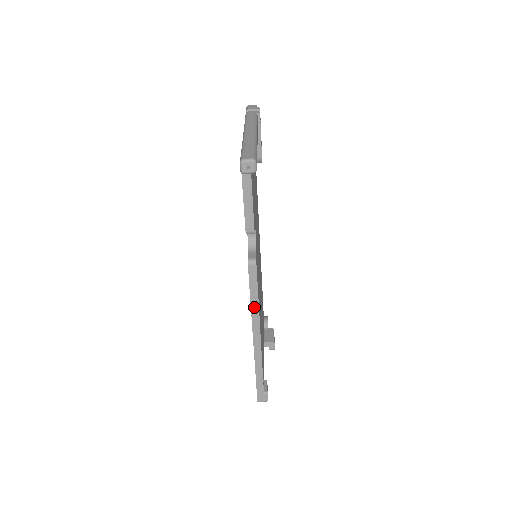
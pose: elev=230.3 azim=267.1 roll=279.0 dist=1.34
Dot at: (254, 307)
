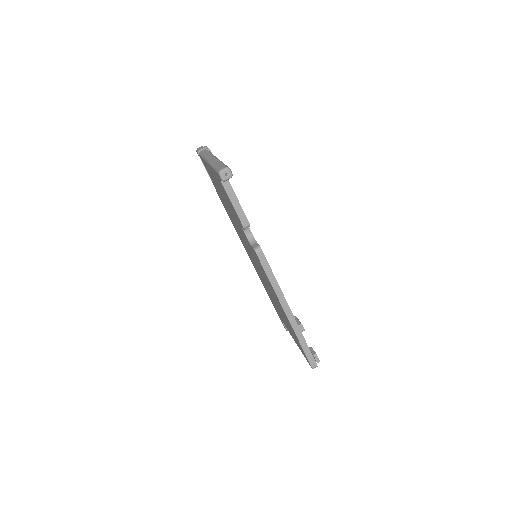
Dot at: (275, 286)
